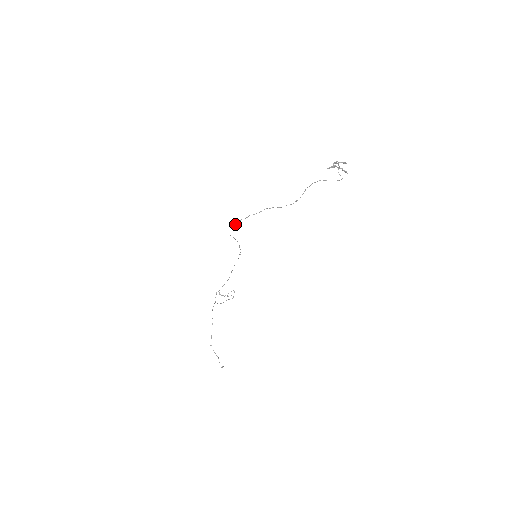
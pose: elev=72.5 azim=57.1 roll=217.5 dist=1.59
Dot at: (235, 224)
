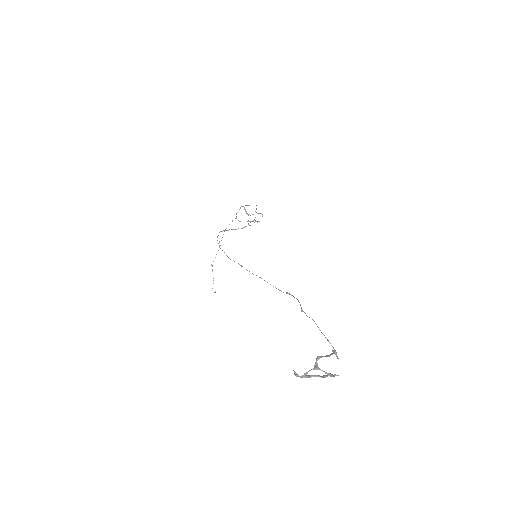
Dot at: (217, 240)
